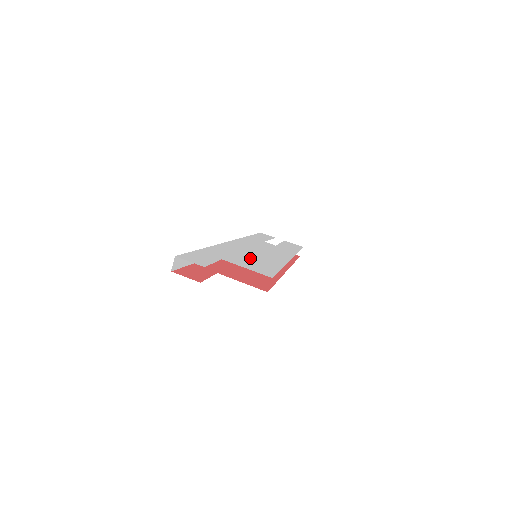
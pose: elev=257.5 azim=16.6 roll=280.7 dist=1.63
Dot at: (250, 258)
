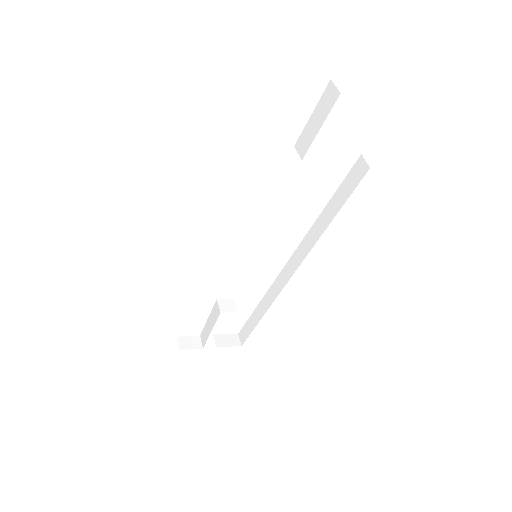
Dot at: occluded
